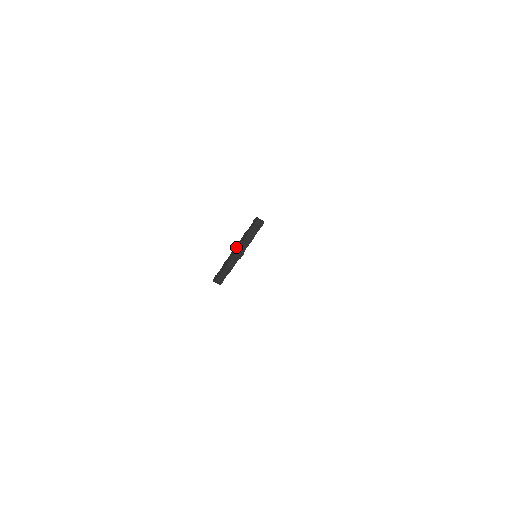
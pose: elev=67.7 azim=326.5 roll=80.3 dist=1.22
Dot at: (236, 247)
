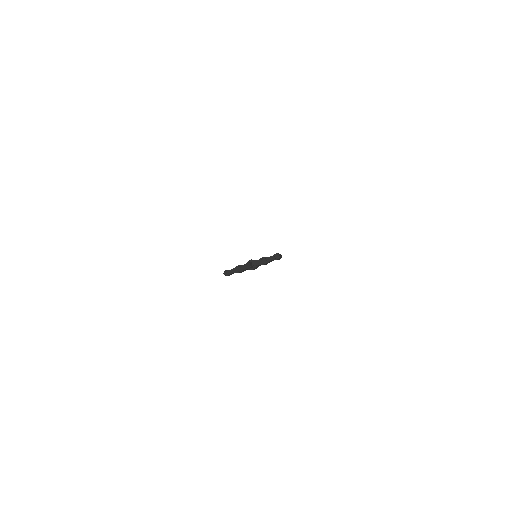
Dot at: (253, 264)
